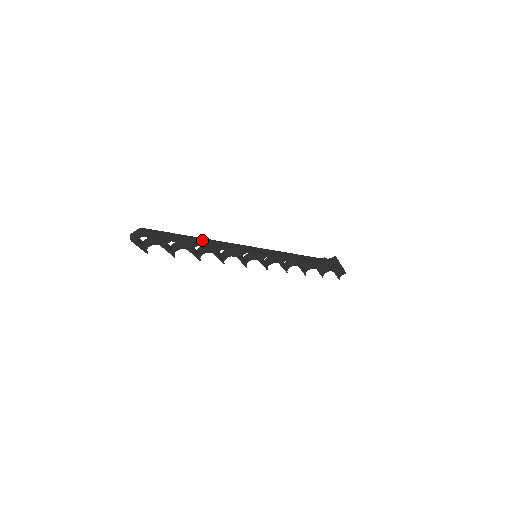
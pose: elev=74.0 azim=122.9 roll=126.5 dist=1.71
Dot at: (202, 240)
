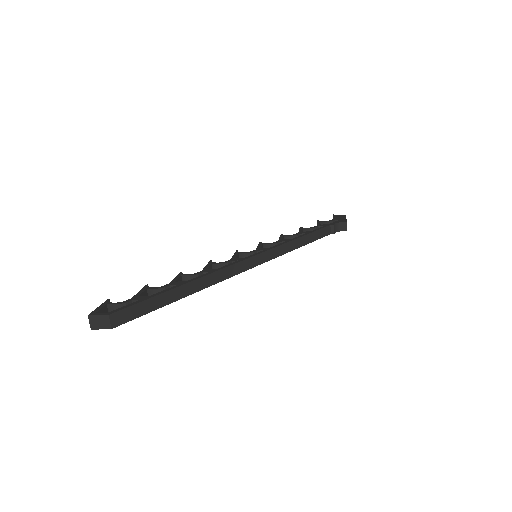
Dot at: (195, 285)
